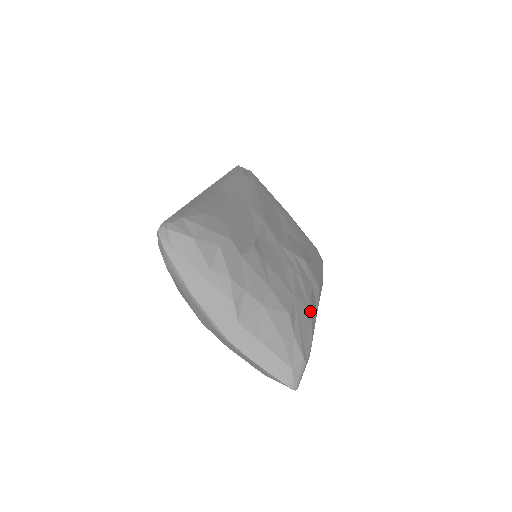
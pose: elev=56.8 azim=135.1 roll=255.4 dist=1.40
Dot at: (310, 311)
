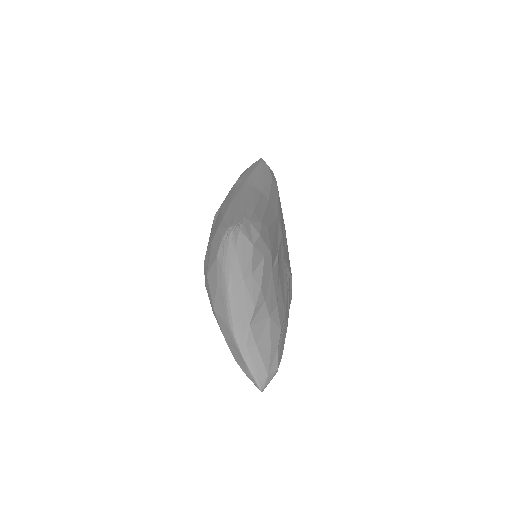
Dot at: occluded
